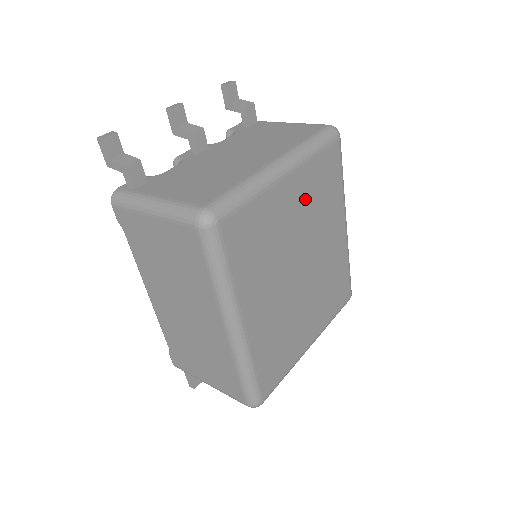
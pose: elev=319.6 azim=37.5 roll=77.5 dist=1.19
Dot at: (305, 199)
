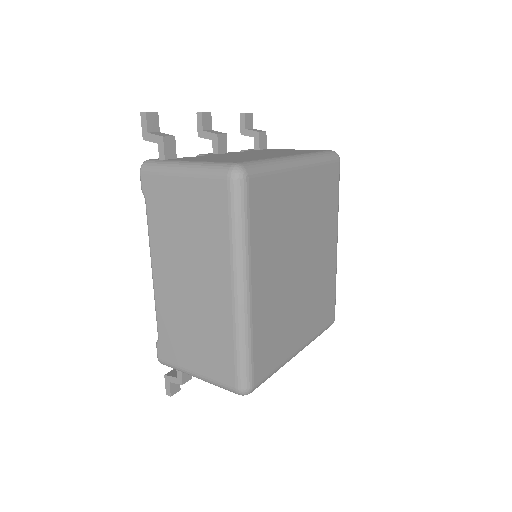
Dot at: (310, 199)
